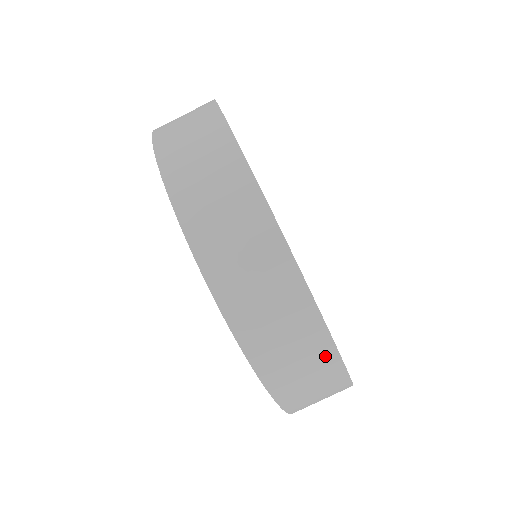
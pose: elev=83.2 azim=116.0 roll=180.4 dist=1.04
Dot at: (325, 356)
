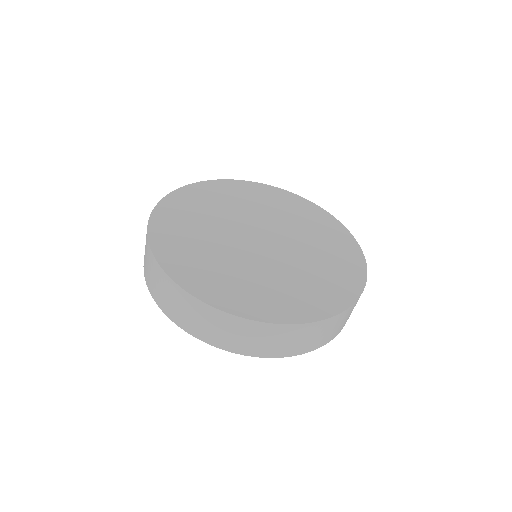
Dot at: (298, 330)
